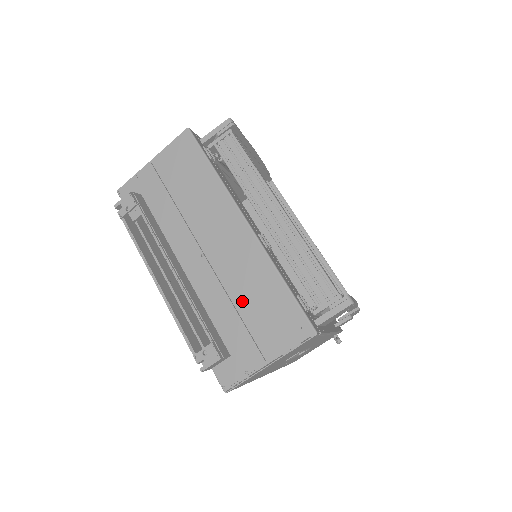
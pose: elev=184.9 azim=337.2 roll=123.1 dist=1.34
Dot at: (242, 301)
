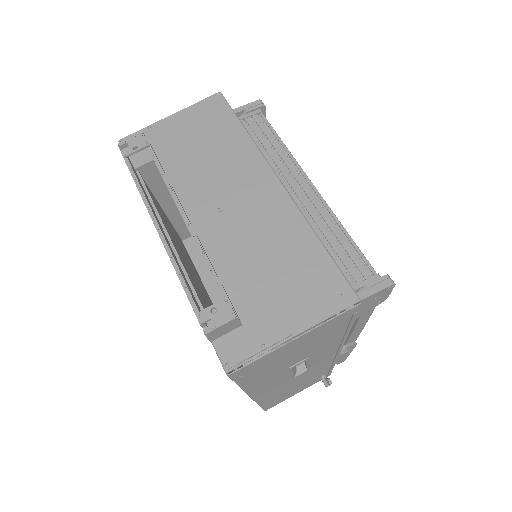
Dot at: (265, 262)
